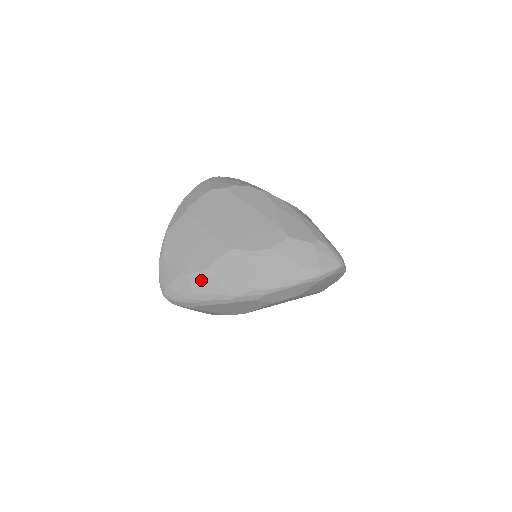
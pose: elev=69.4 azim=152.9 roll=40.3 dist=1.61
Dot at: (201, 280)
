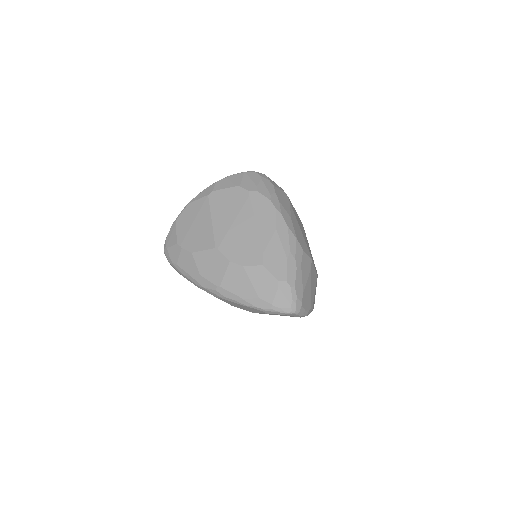
Dot at: (186, 258)
